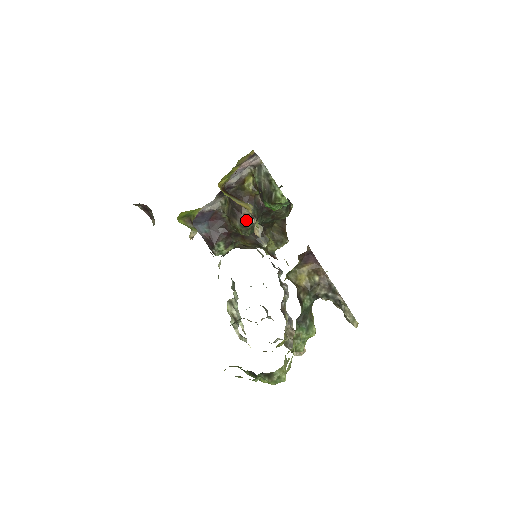
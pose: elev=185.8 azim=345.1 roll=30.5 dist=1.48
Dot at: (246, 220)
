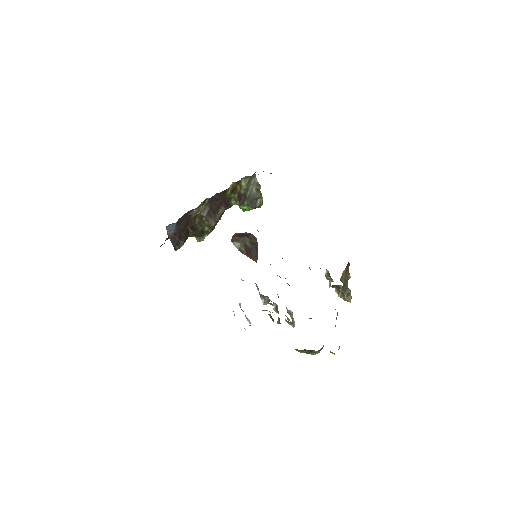
Dot at: occluded
